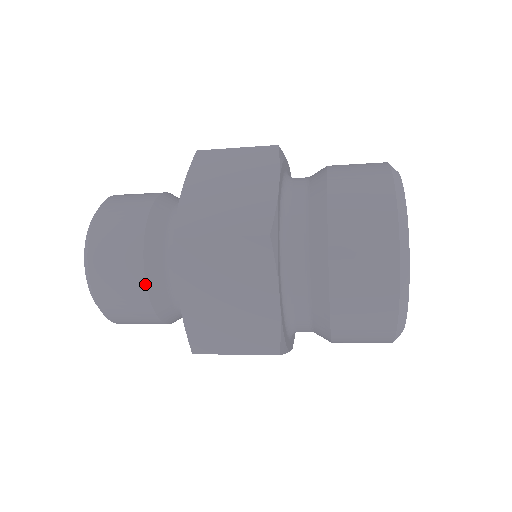
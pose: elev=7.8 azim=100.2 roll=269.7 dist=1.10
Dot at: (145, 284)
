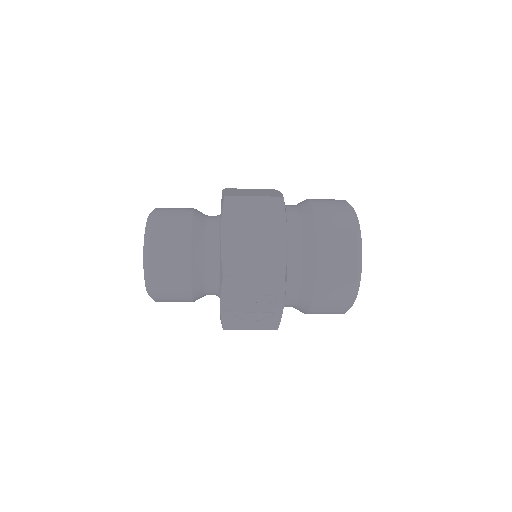
Dot at: (190, 239)
